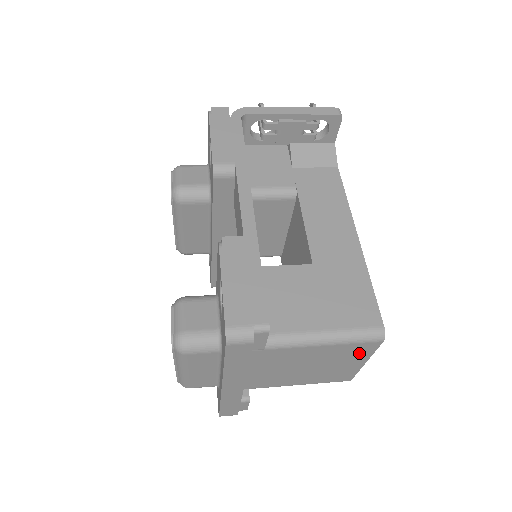
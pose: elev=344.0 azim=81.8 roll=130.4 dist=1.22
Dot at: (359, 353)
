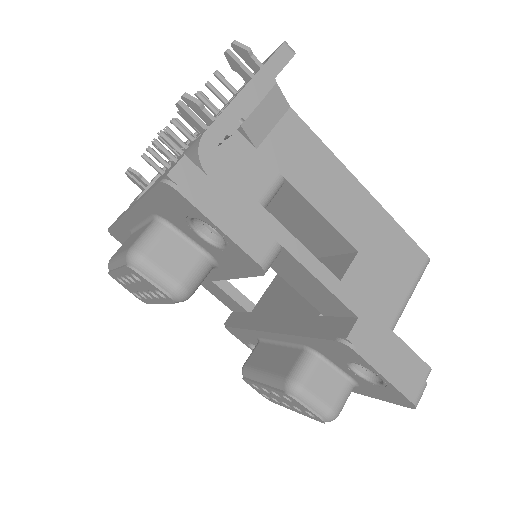
Dot at: occluded
